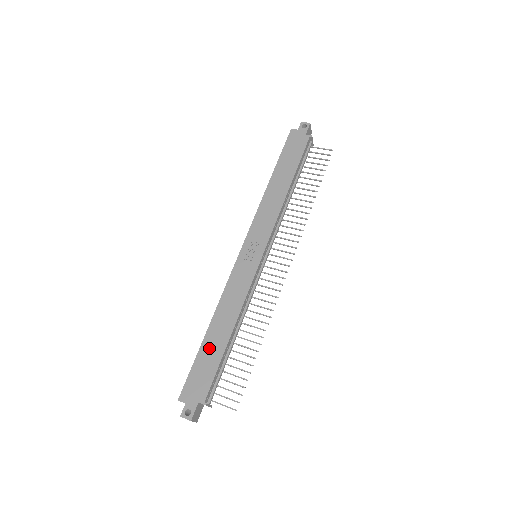
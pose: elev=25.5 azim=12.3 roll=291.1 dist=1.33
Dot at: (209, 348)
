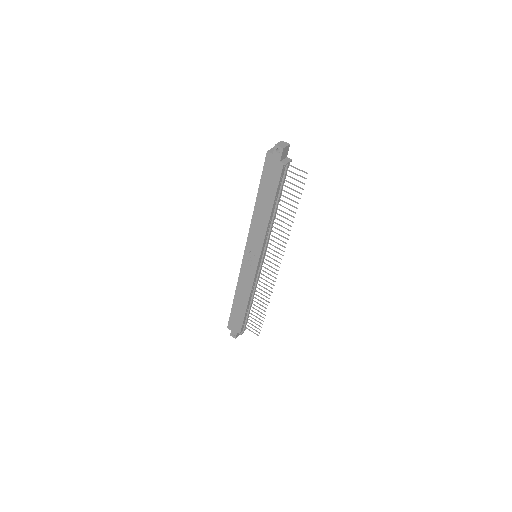
Dot at: (237, 309)
